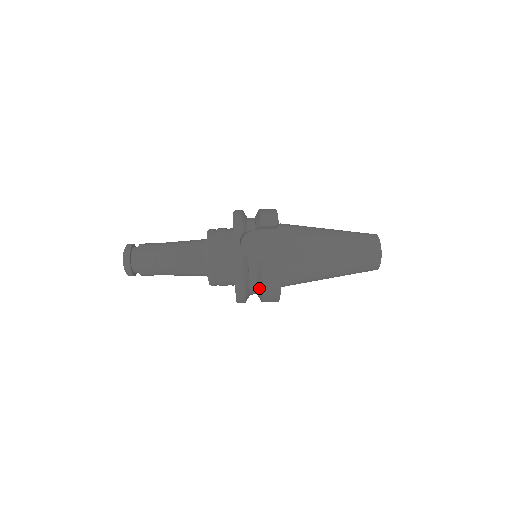
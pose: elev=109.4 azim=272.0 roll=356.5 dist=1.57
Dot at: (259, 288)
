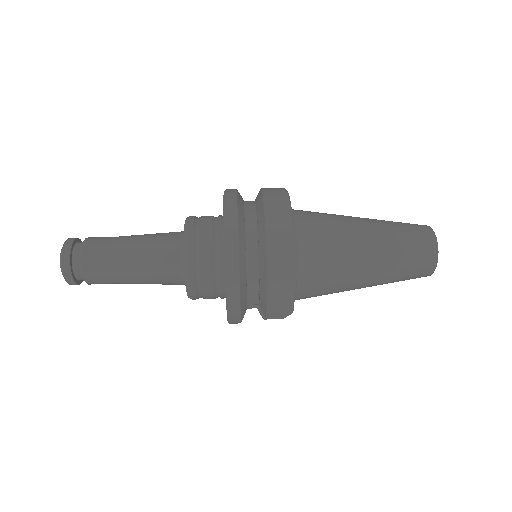
Dot at: (259, 213)
